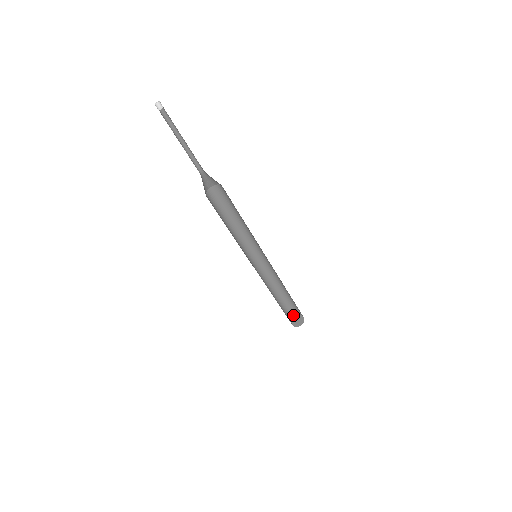
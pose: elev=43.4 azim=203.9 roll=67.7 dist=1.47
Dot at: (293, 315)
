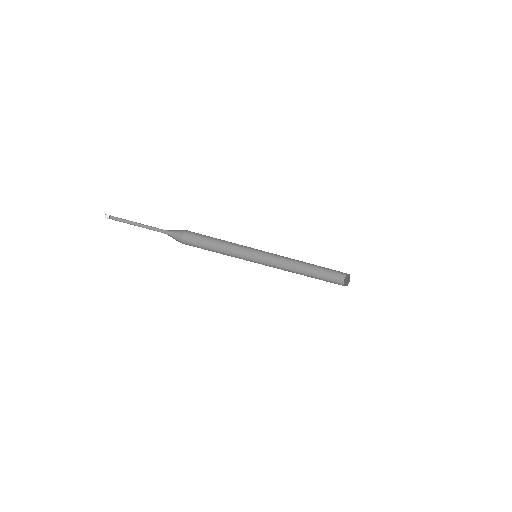
Dot at: (342, 278)
